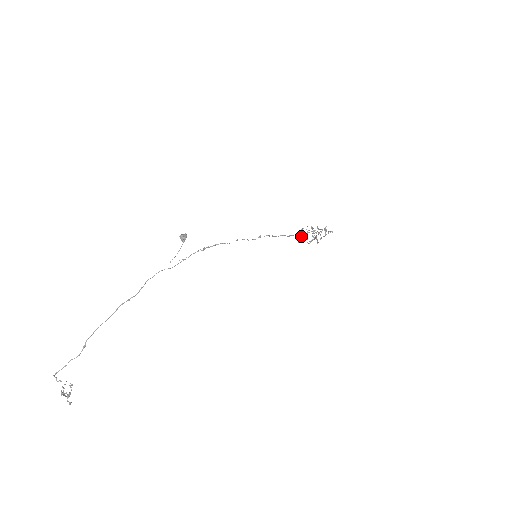
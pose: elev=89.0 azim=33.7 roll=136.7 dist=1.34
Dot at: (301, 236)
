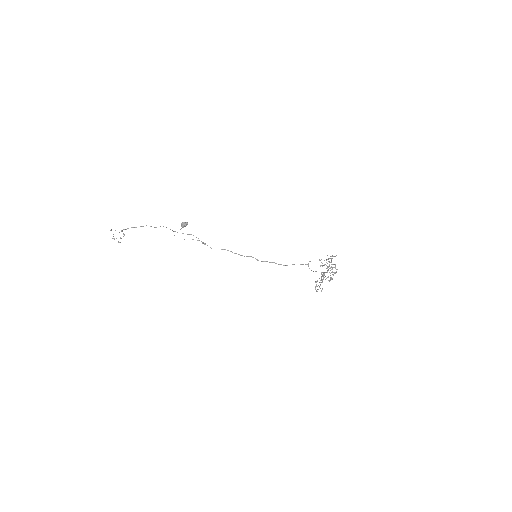
Dot at: occluded
